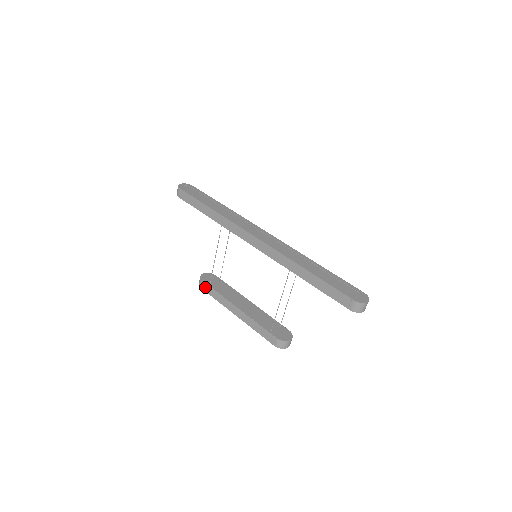
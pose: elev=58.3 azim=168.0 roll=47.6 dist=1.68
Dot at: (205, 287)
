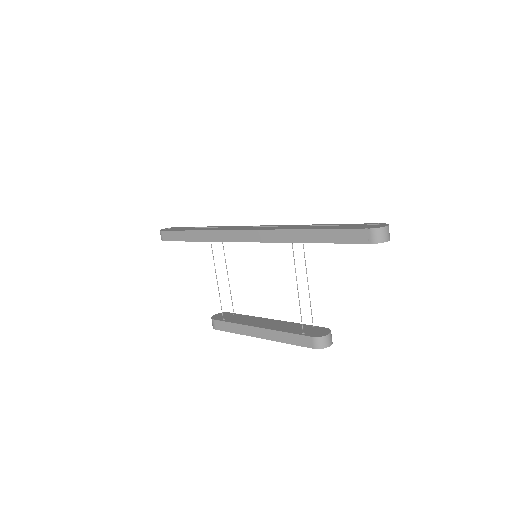
Dot at: (219, 325)
